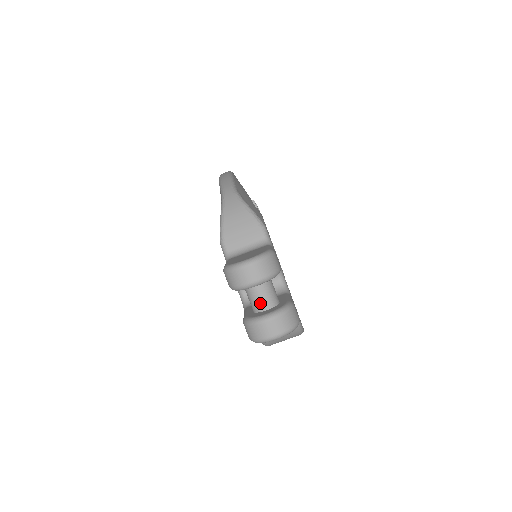
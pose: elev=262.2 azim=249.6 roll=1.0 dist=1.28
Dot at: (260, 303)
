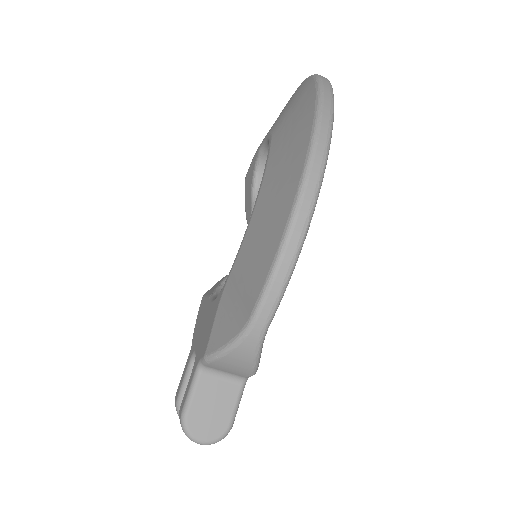
Dot at: occluded
